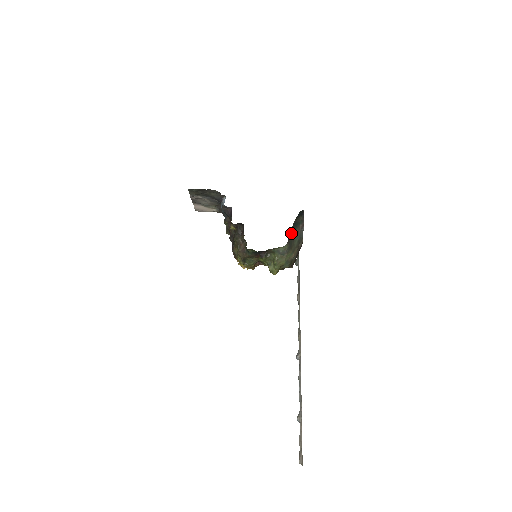
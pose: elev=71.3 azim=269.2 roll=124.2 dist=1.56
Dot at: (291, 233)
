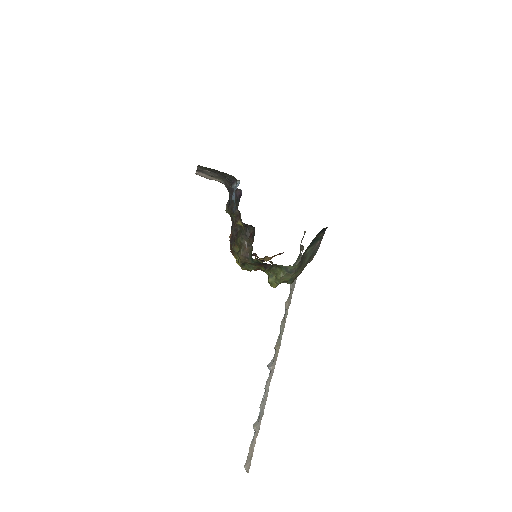
Dot at: (306, 250)
